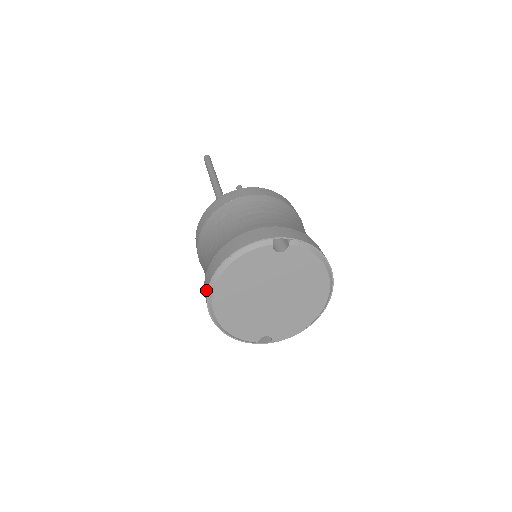
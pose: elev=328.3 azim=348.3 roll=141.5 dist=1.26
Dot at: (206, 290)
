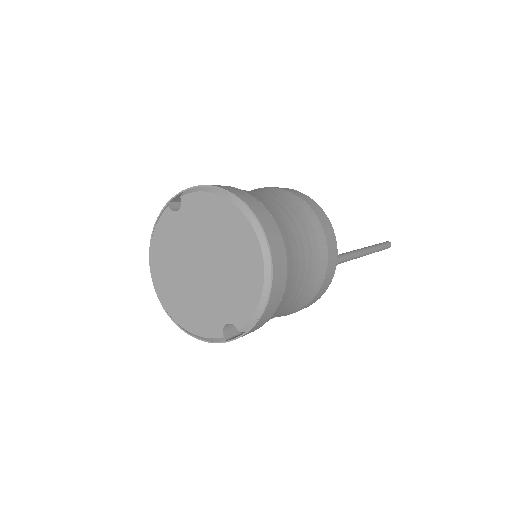
Dot at: occluded
